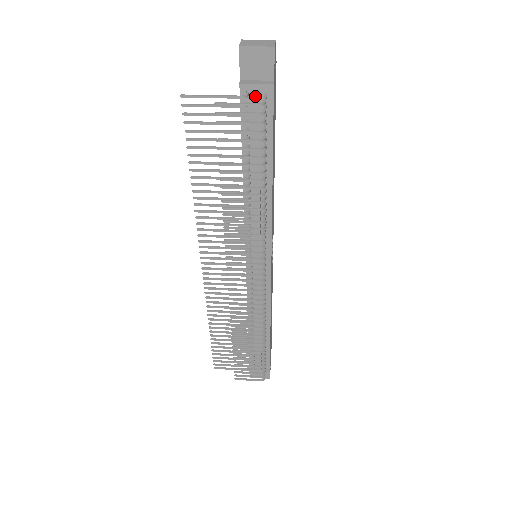
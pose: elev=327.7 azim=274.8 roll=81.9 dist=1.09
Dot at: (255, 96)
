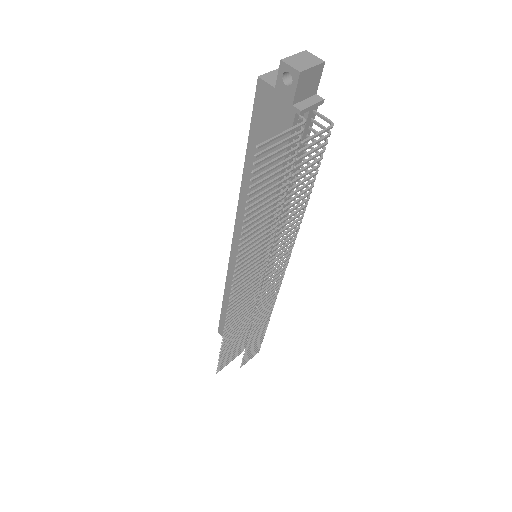
Dot at: (309, 117)
